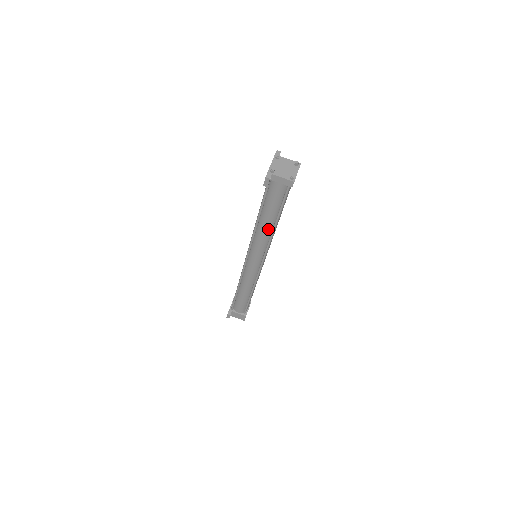
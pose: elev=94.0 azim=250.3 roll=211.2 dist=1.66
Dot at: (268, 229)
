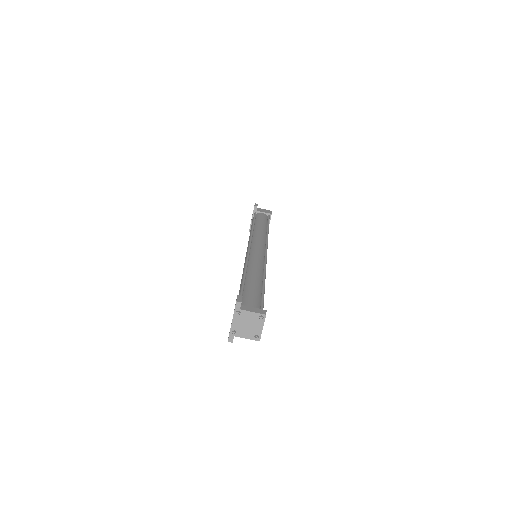
Dot at: occluded
